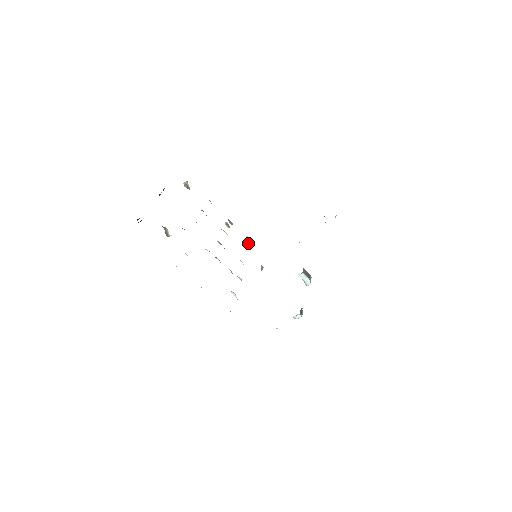
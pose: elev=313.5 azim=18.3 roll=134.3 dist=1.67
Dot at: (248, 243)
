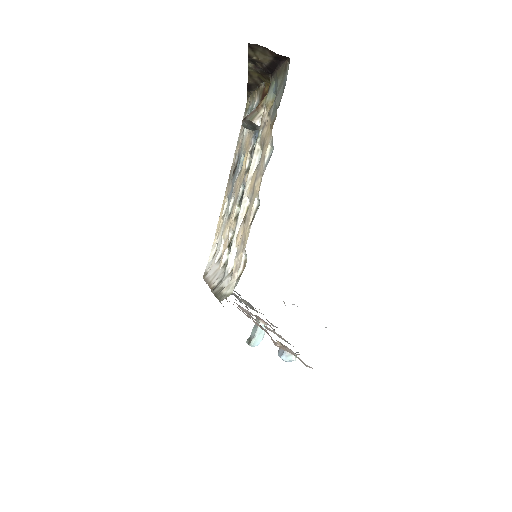
Dot at: occluded
